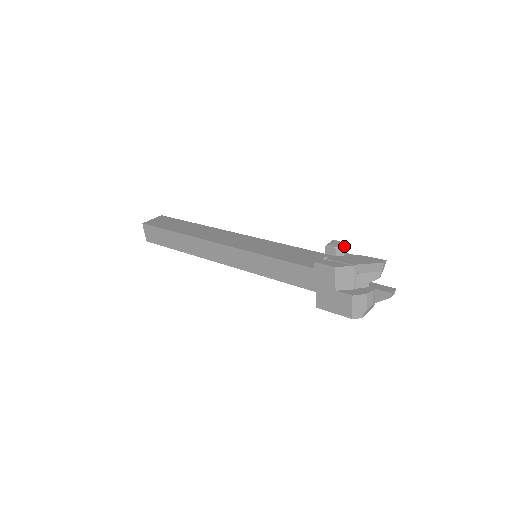
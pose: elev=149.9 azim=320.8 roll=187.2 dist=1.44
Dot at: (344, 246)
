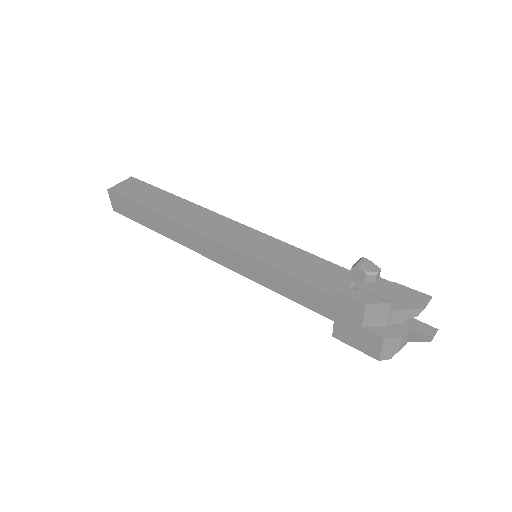
Dot at: (377, 270)
